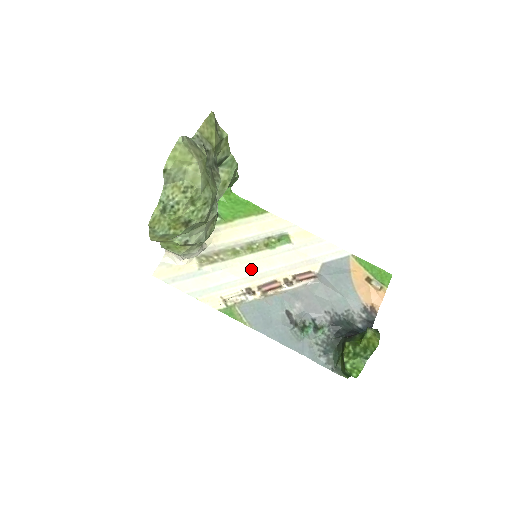
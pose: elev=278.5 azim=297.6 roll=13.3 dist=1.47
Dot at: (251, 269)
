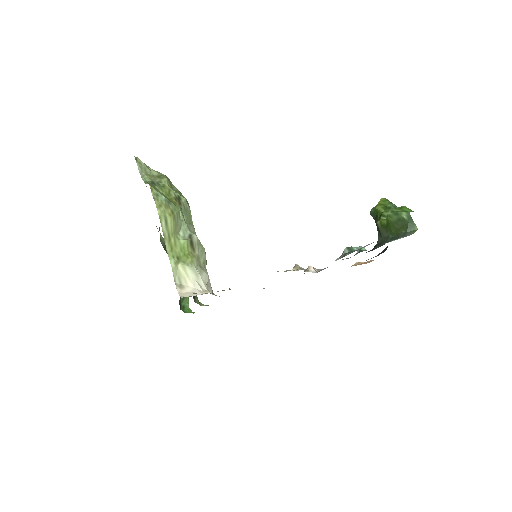
Dot at: occluded
